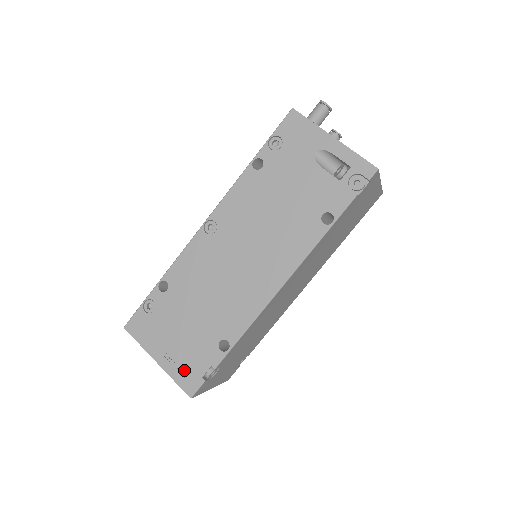
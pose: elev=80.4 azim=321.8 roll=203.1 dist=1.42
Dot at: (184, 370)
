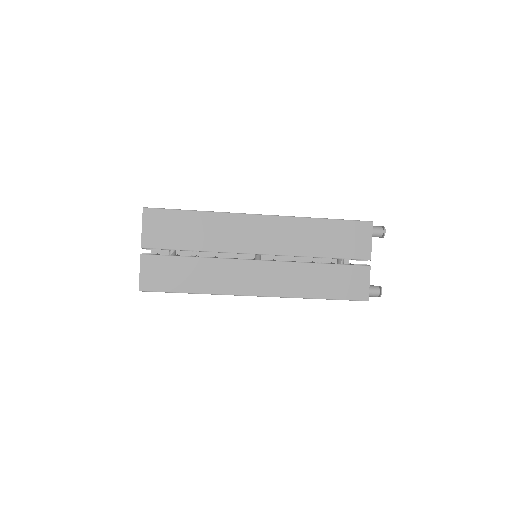
Dot at: occluded
